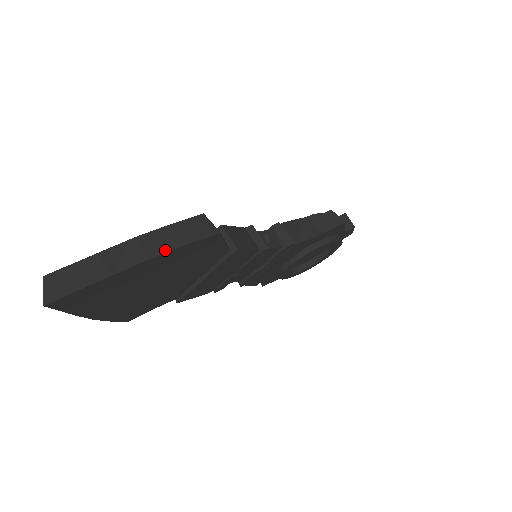
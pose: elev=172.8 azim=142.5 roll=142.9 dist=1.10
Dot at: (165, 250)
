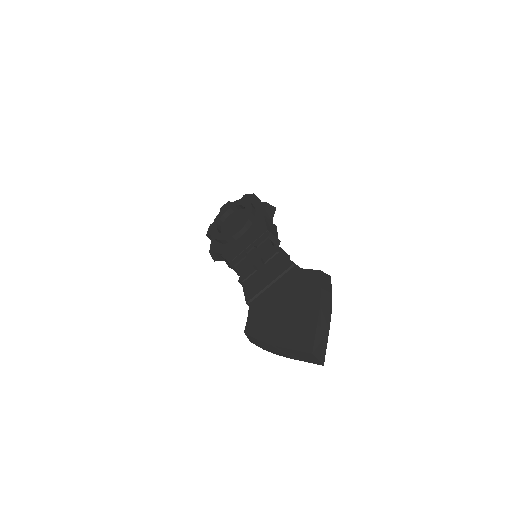
Dot at: (331, 302)
